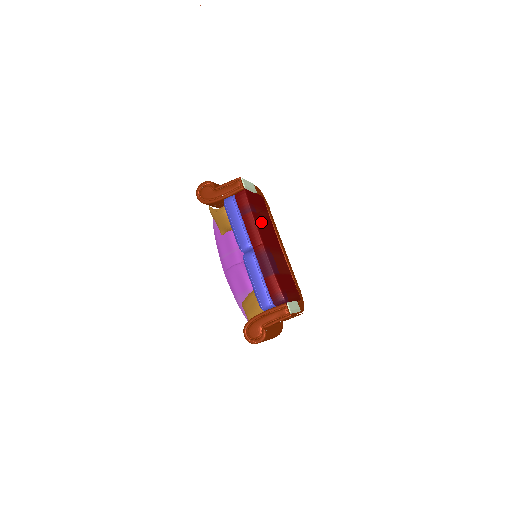
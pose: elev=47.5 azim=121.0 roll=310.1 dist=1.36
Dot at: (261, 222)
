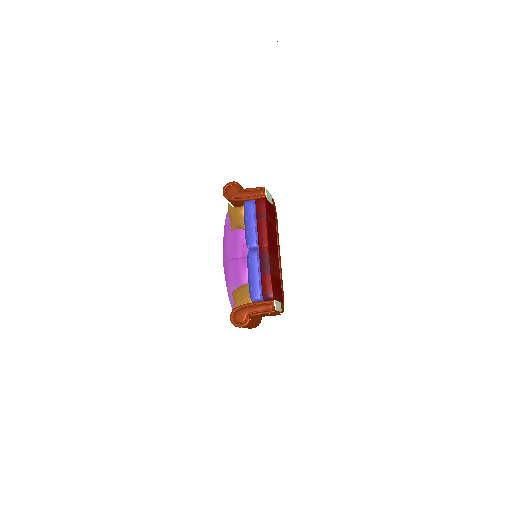
Dot at: (270, 229)
